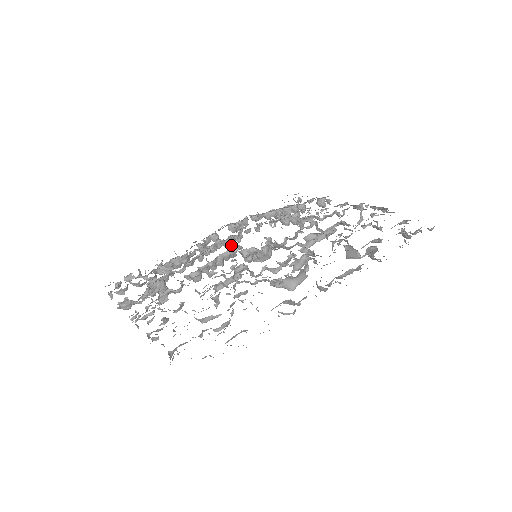
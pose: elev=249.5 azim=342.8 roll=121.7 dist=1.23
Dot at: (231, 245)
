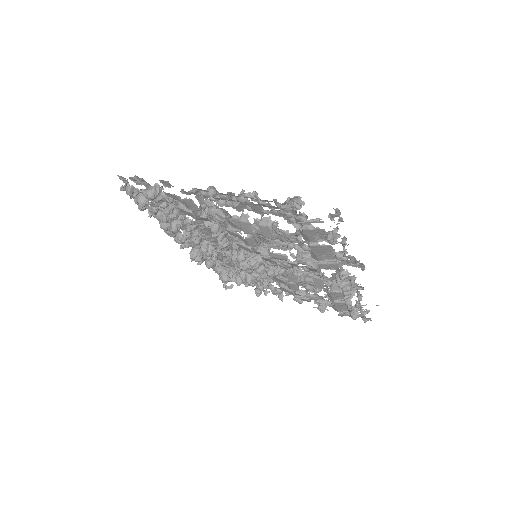
Dot at: occluded
